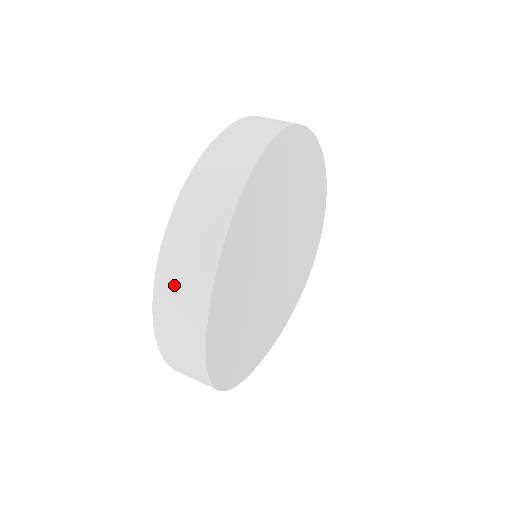
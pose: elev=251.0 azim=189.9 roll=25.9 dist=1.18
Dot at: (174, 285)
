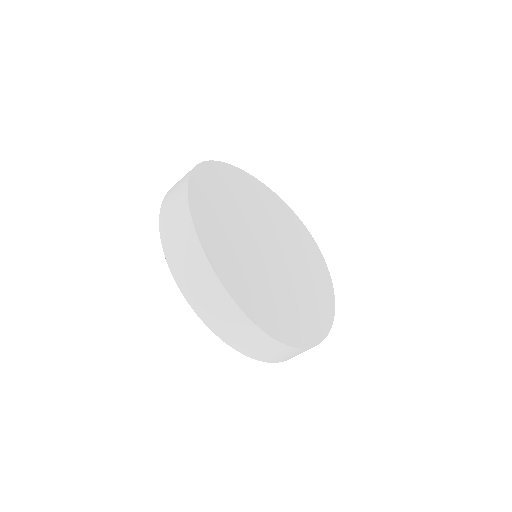
Dot at: (173, 239)
